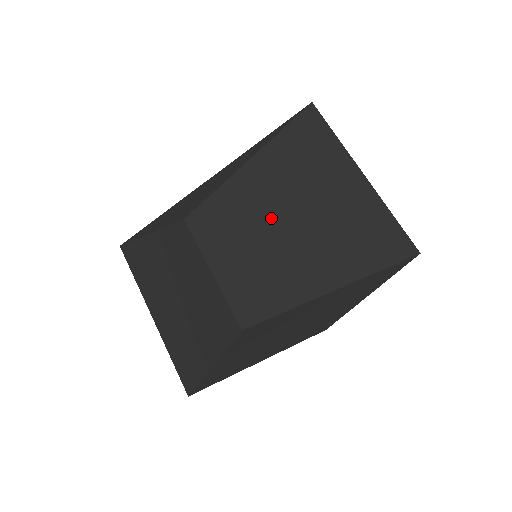
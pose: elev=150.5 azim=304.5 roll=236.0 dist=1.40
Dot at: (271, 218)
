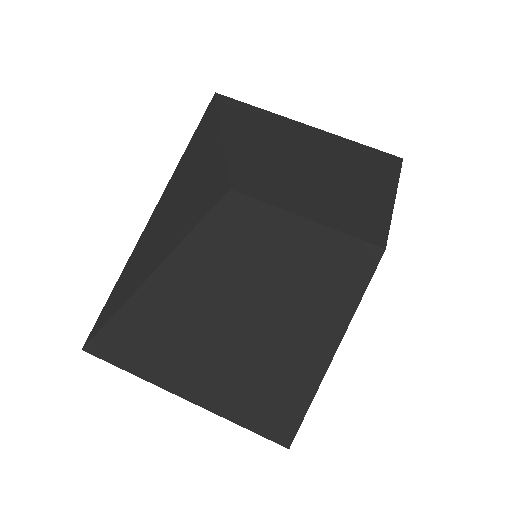
Dot at: (292, 167)
